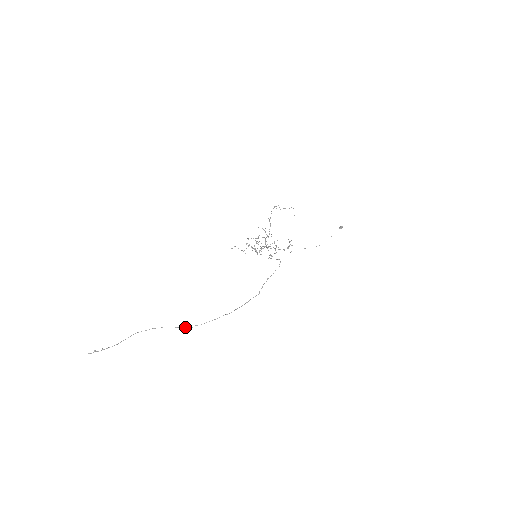
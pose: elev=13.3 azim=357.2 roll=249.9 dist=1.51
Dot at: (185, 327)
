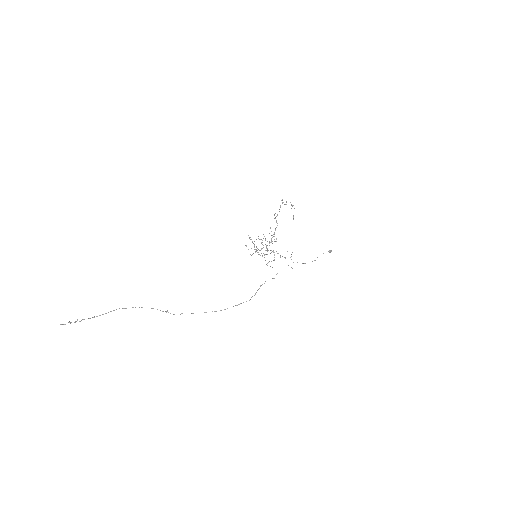
Dot at: occluded
